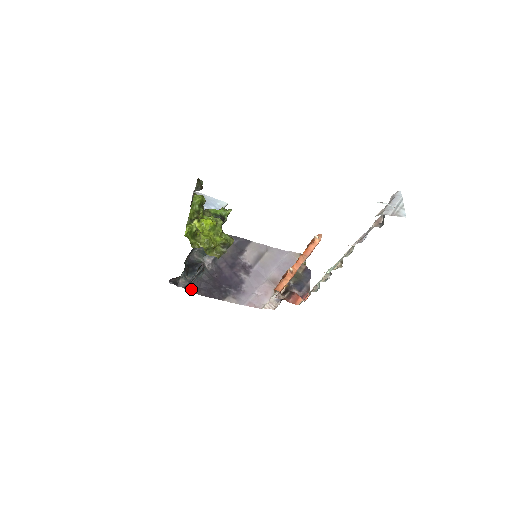
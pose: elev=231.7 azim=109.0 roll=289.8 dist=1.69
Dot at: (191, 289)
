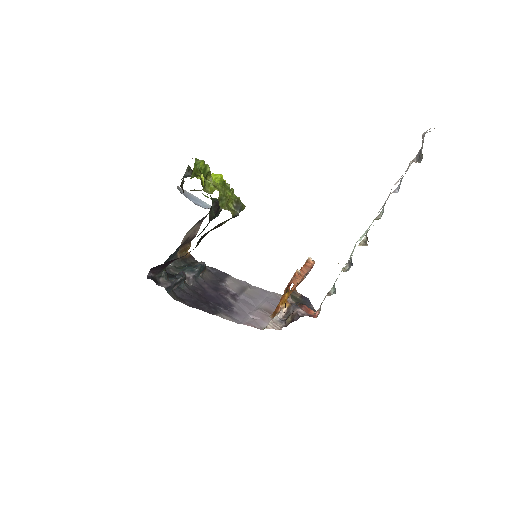
Dot at: (173, 295)
